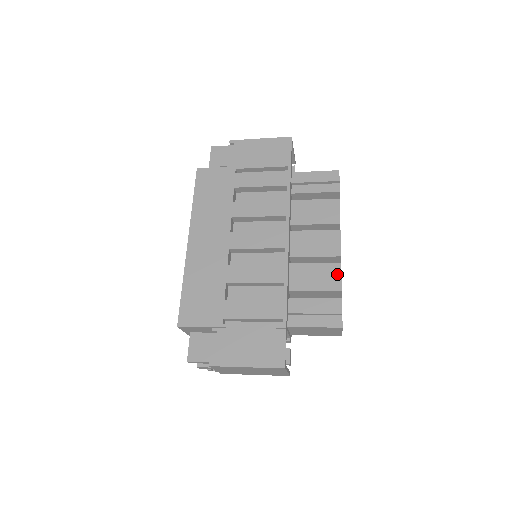
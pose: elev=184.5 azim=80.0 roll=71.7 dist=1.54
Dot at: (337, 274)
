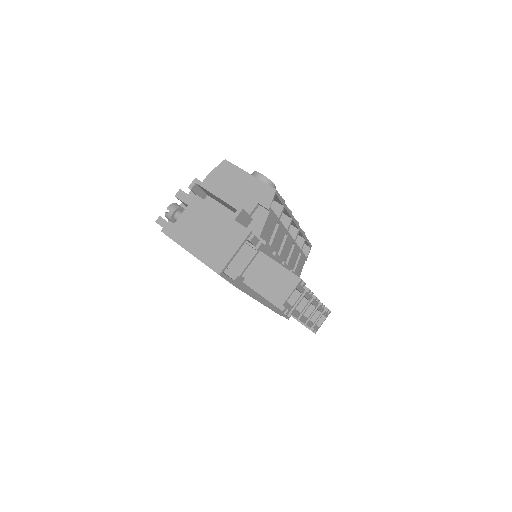
Dot at: occluded
